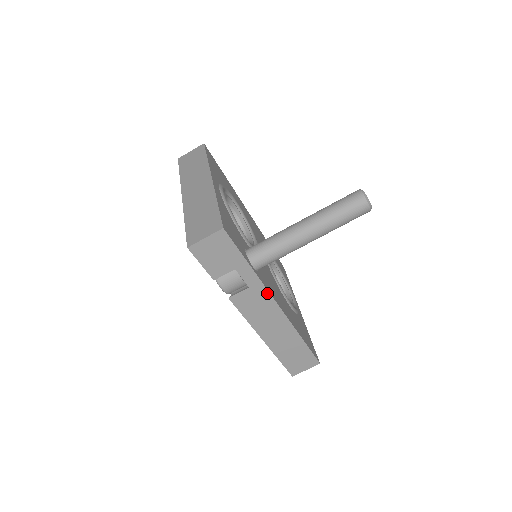
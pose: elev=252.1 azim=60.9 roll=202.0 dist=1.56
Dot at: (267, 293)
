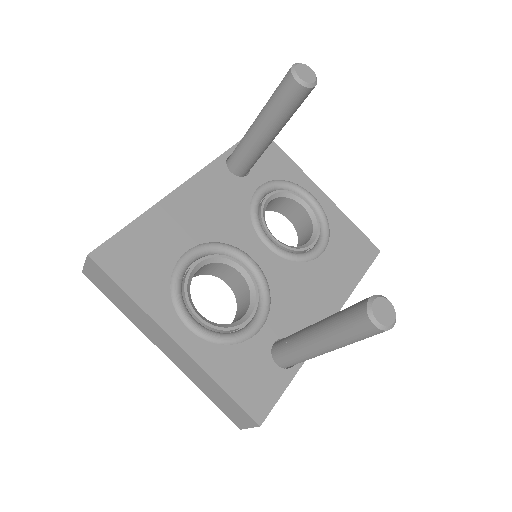
Dot at: occluded
